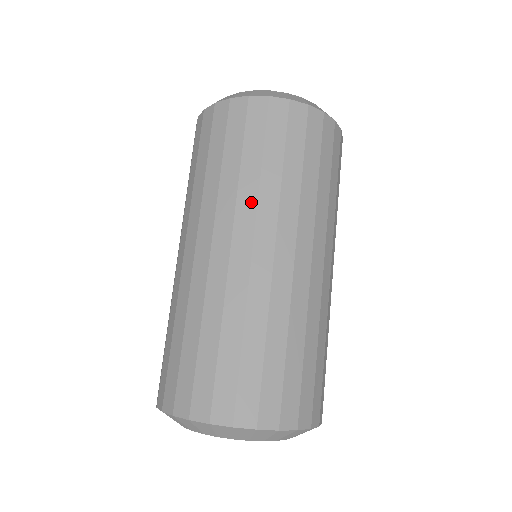
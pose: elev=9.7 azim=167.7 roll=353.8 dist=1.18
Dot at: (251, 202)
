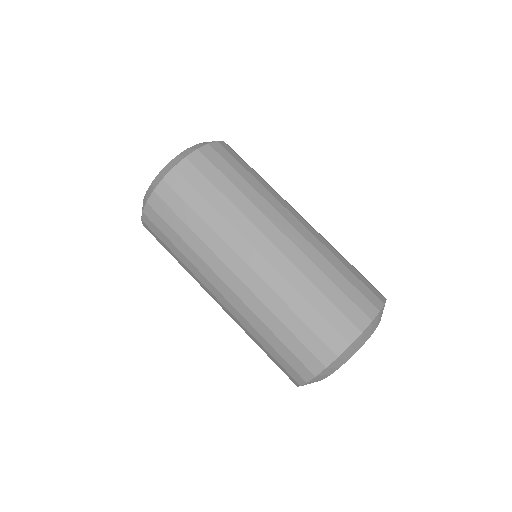
Dot at: (241, 219)
